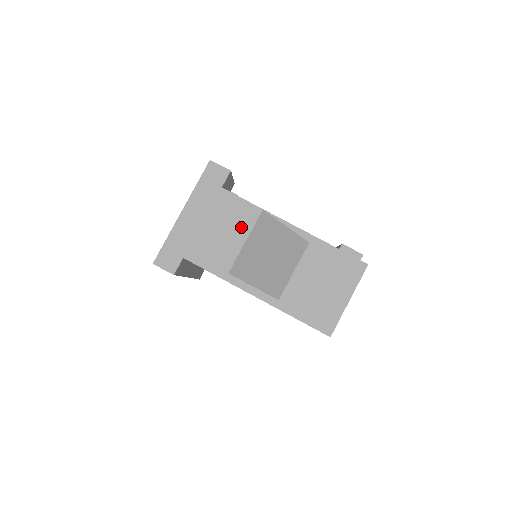
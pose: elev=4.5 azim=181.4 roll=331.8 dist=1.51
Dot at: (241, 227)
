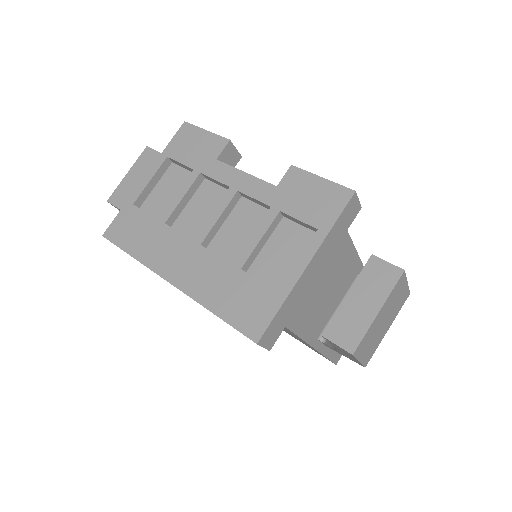
Dot at: (393, 316)
